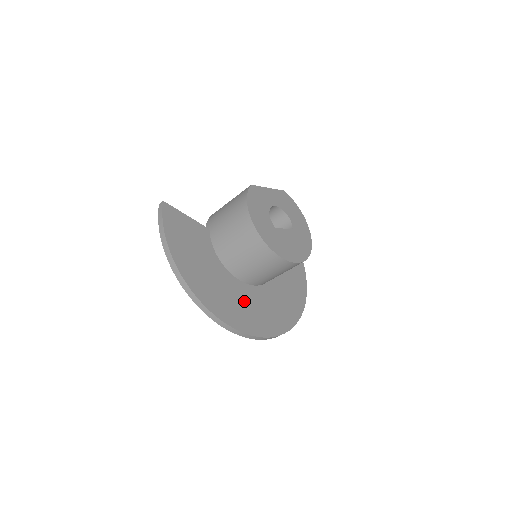
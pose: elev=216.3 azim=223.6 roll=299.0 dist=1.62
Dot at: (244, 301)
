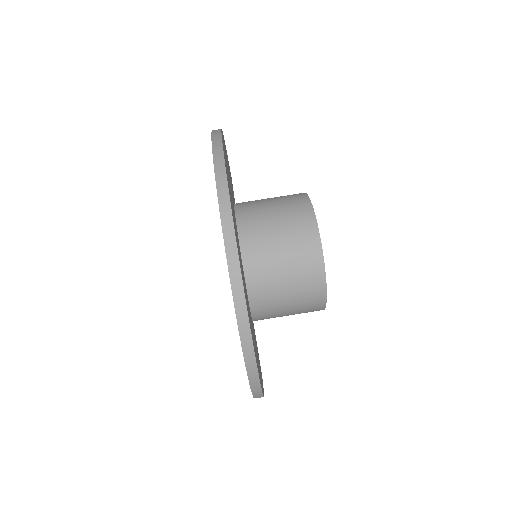
Dot at: occluded
